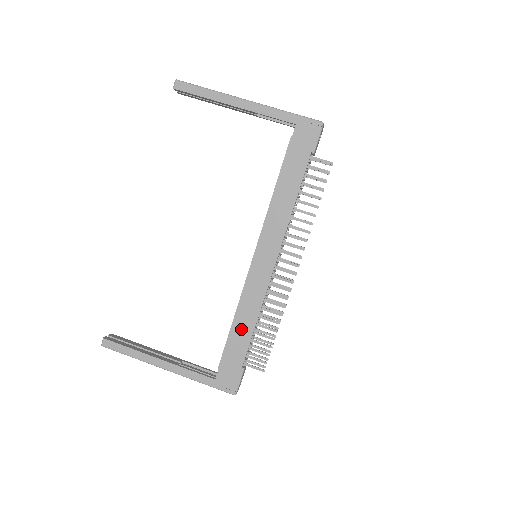
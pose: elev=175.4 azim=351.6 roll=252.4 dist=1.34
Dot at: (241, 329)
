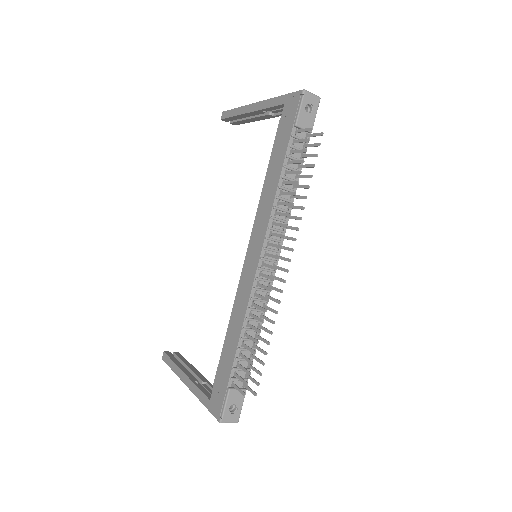
Dot at: (231, 339)
